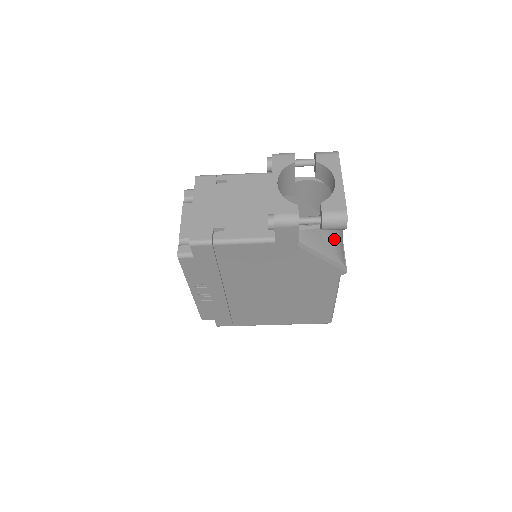
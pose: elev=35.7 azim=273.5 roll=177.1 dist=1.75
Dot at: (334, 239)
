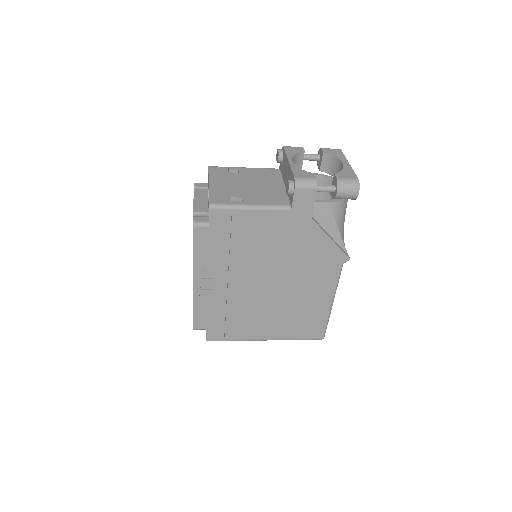
Dot at: (340, 220)
